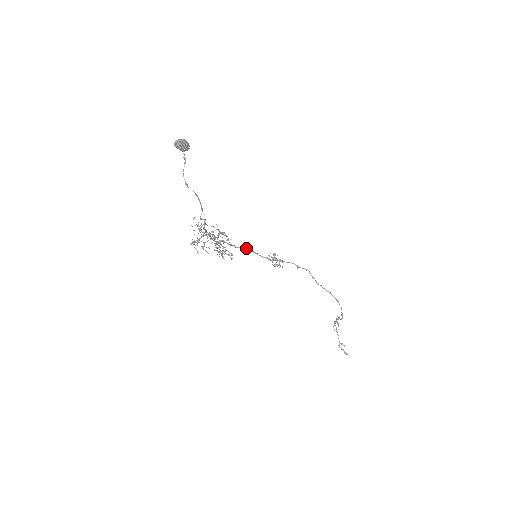
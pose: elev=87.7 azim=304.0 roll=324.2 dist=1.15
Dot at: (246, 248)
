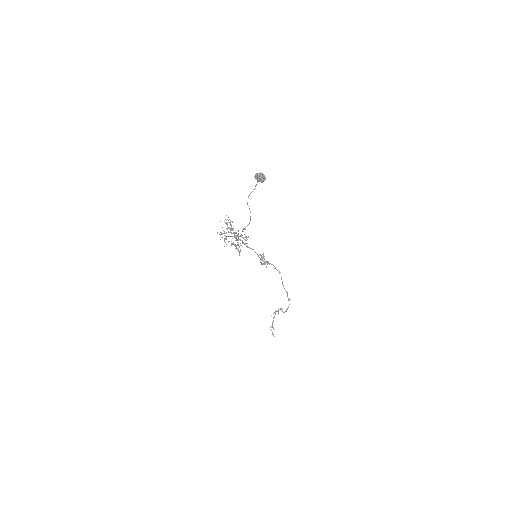
Dot at: (253, 249)
